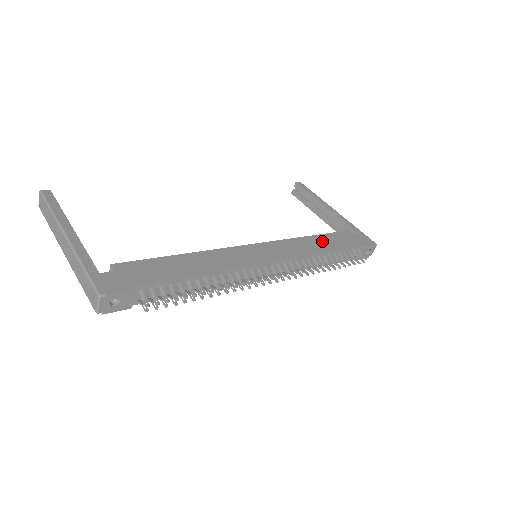
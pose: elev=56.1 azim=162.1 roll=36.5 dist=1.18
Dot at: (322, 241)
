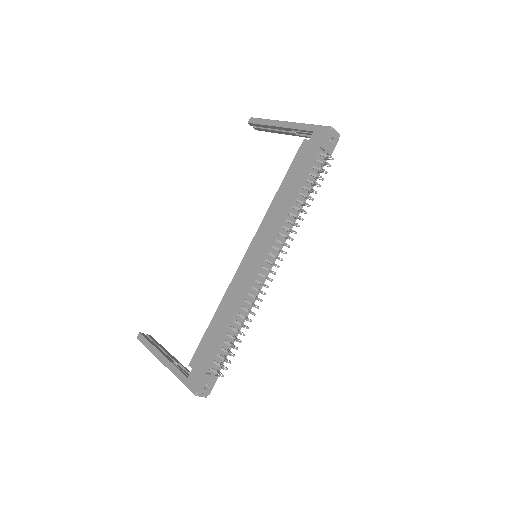
Dot at: (288, 186)
